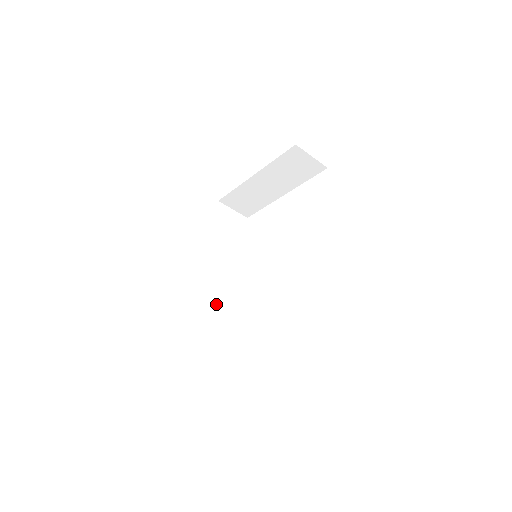
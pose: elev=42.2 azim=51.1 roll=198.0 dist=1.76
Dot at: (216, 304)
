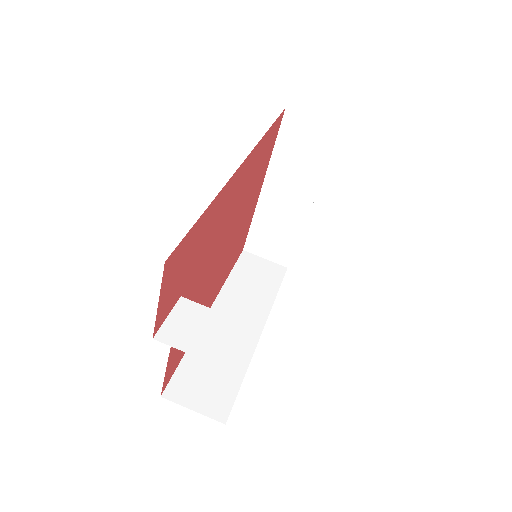
Dot at: occluded
